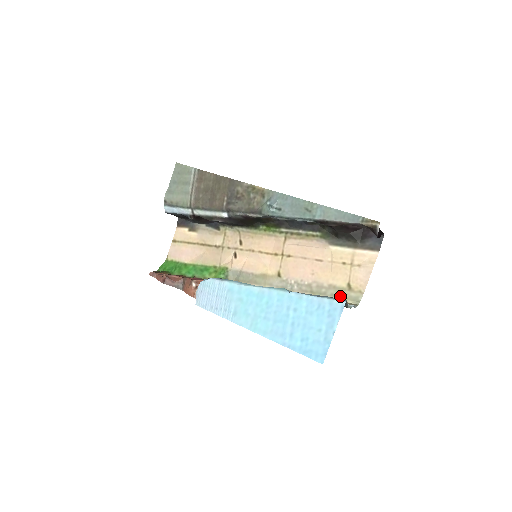
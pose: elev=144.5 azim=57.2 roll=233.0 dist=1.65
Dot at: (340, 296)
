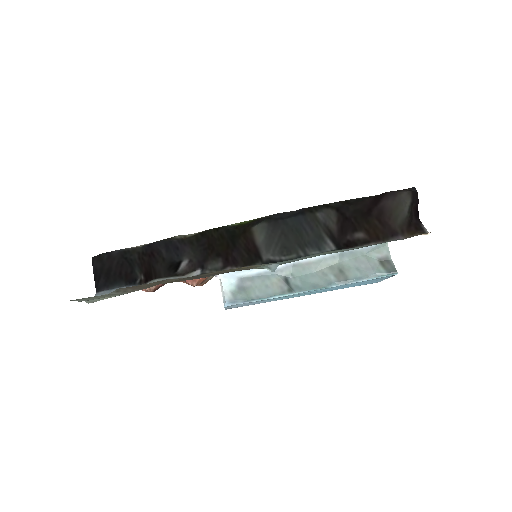
Dot at: occluded
